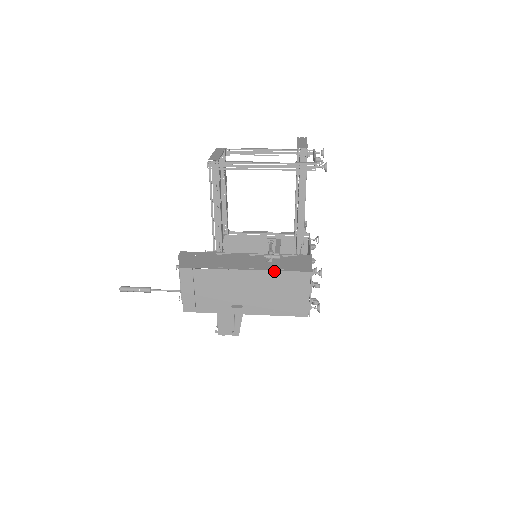
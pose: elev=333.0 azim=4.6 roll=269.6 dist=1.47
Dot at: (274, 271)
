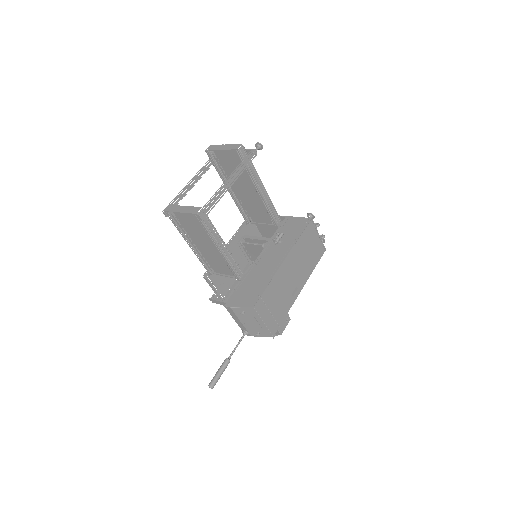
Dot at: (297, 241)
